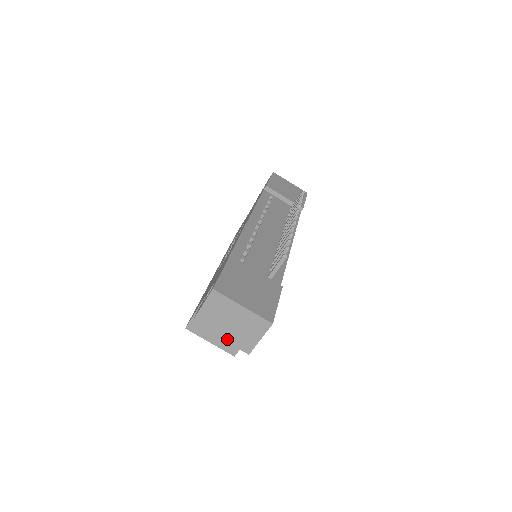
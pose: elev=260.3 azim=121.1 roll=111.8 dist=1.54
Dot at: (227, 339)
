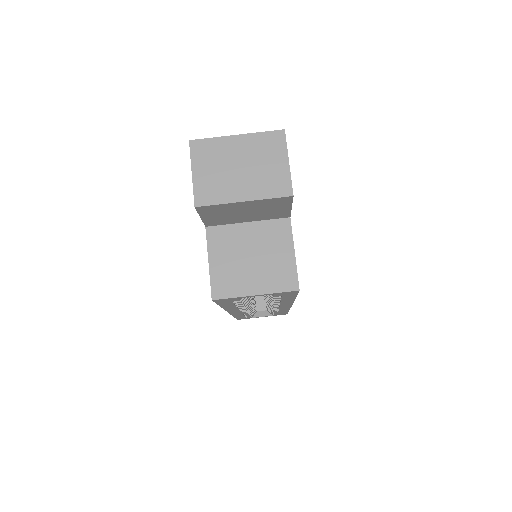
Dot at: (252, 196)
